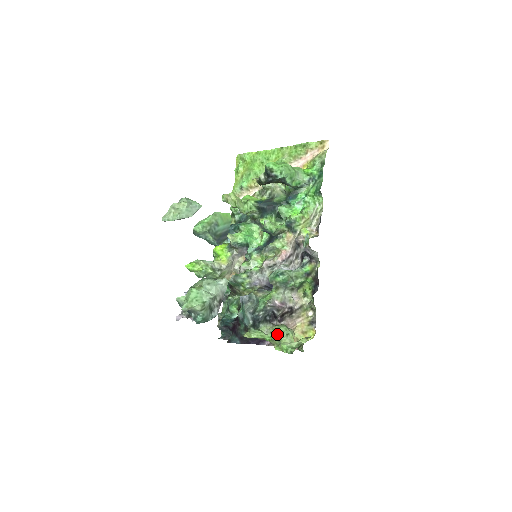
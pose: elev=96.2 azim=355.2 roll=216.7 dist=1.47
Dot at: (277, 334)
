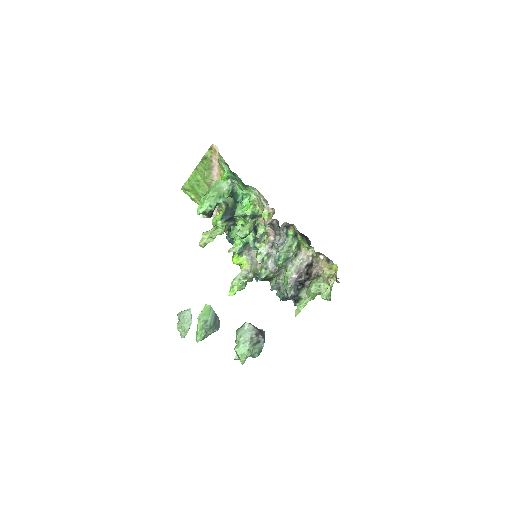
Dot at: (313, 294)
